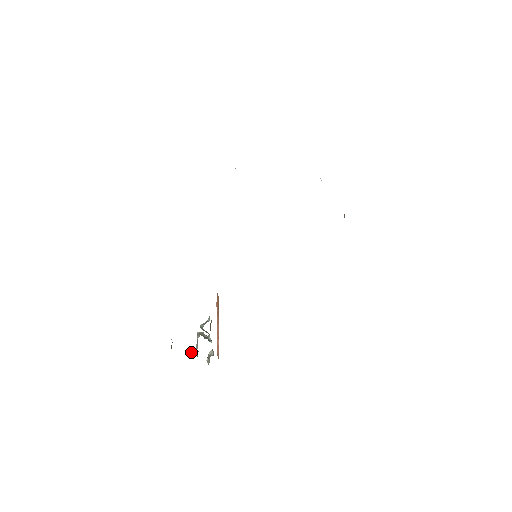
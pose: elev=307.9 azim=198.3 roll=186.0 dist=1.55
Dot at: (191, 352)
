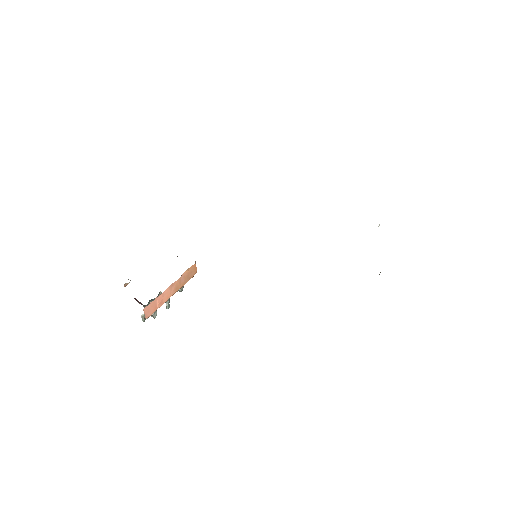
Dot at: (139, 302)
